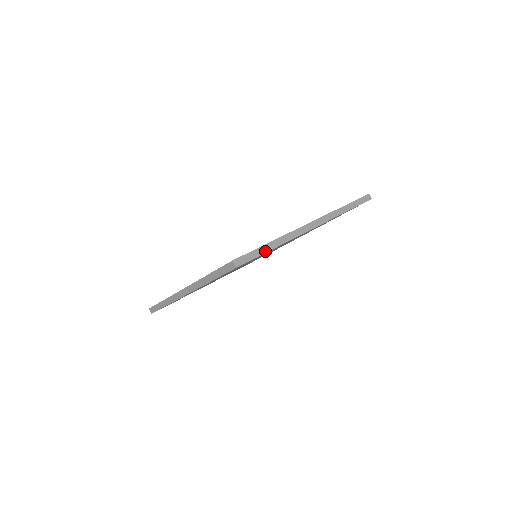
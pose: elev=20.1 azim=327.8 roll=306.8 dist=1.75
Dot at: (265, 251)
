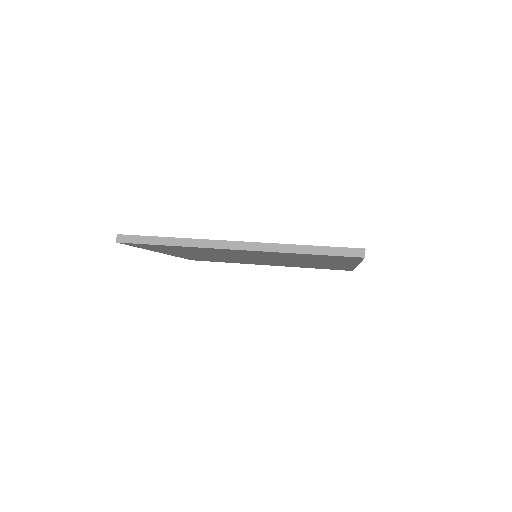
Dot at: occluded
